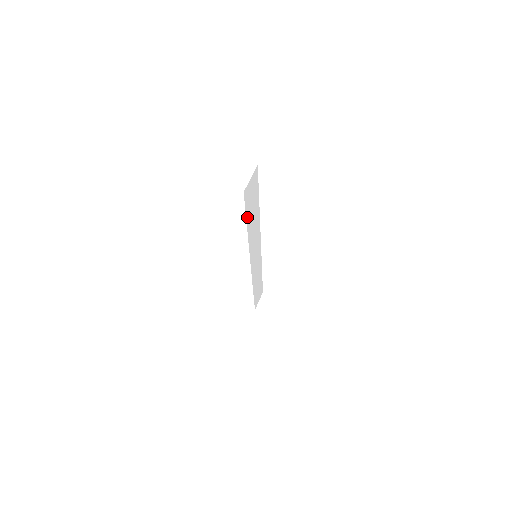
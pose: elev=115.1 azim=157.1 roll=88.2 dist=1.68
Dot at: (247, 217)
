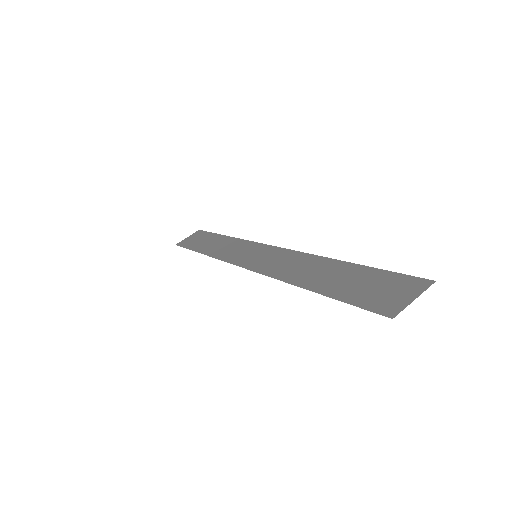
Dot at: (333, 293)
